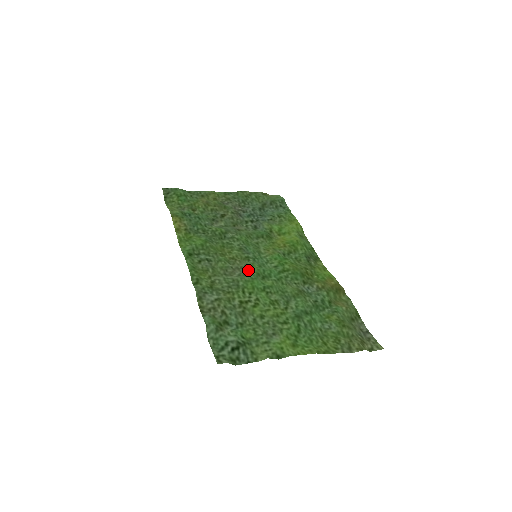
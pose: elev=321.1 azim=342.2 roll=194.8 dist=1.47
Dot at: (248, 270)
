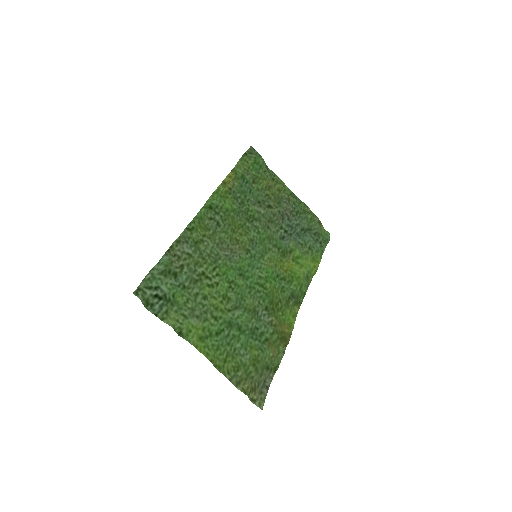
Dot at: (237, 259)
